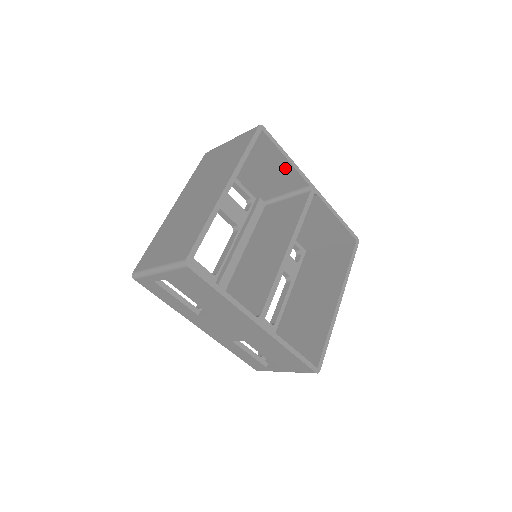
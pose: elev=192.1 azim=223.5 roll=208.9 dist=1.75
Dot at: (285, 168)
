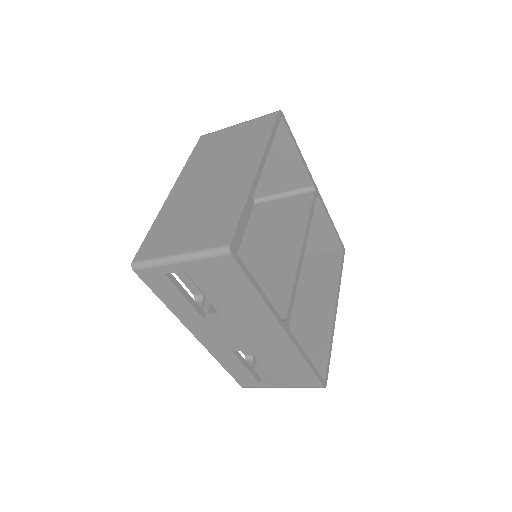
Dot at: (293, 163)
